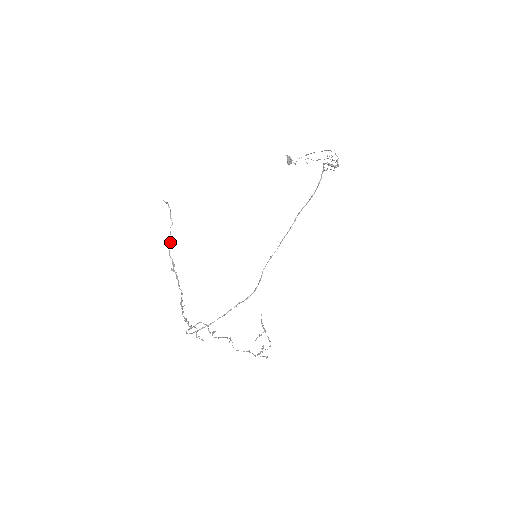
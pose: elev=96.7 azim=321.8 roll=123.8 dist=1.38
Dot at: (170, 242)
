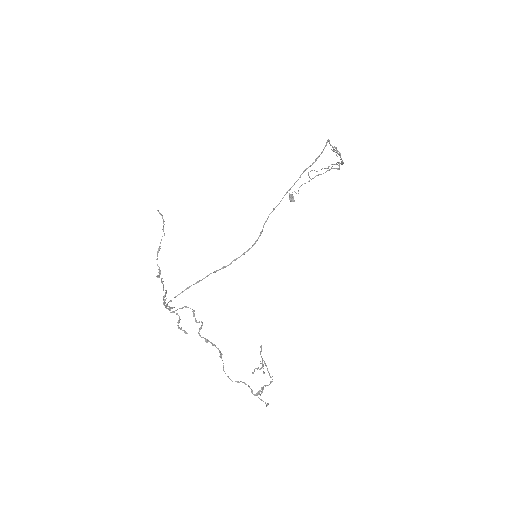
Dot at: (159, 250)
